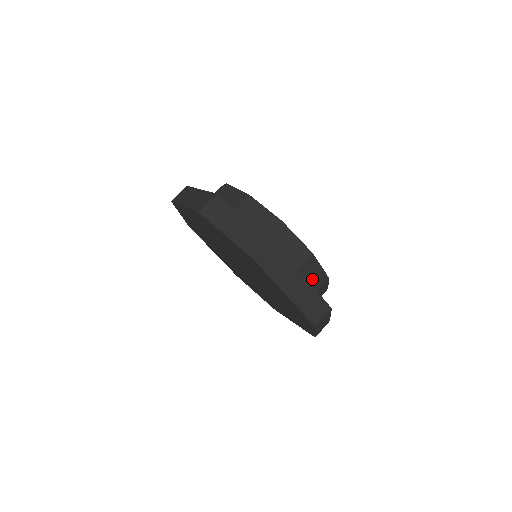
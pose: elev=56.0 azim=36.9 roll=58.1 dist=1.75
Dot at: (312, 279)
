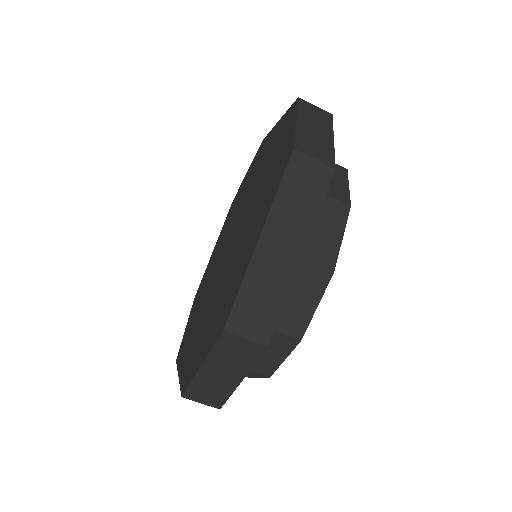
Dot at: (290, 302)
